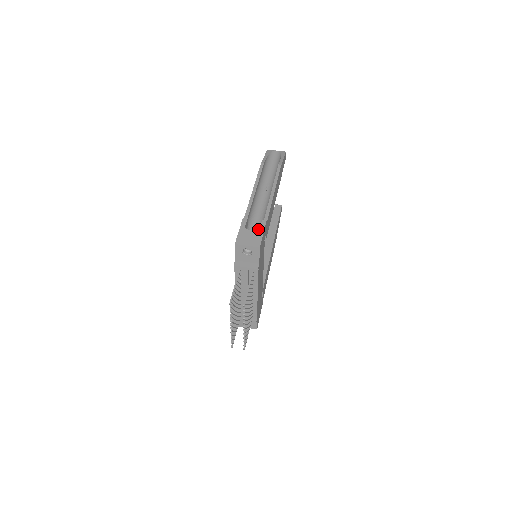
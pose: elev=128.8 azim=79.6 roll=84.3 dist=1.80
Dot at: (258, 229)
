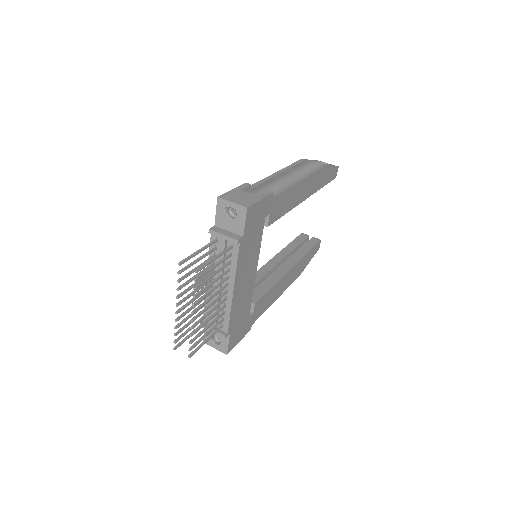
Dot at: occluded
